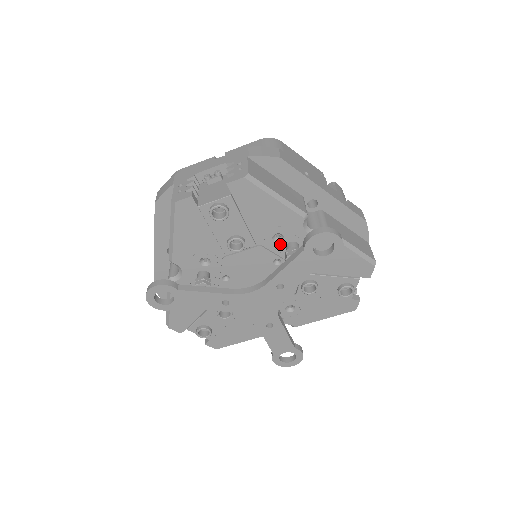
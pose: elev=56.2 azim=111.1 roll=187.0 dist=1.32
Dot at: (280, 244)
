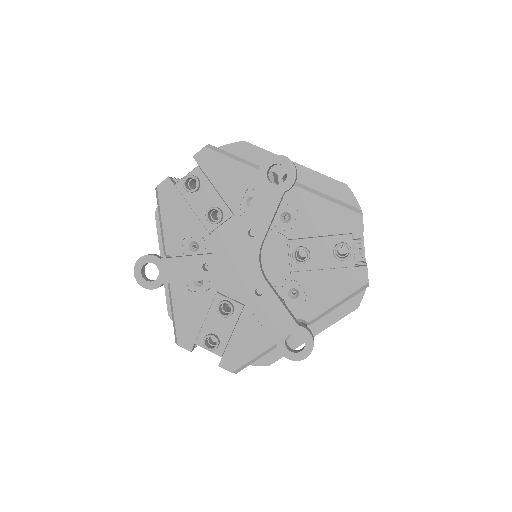
Dot at: occluded
